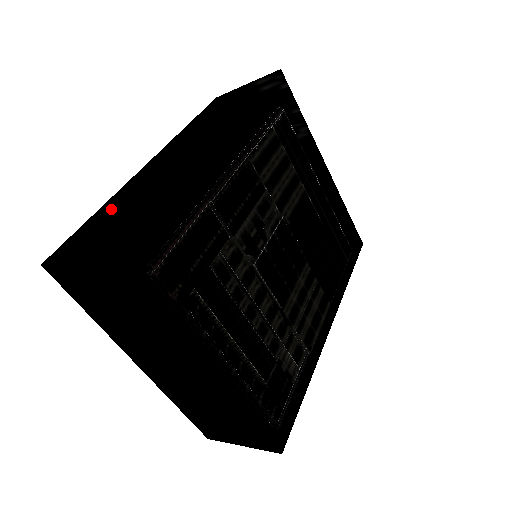
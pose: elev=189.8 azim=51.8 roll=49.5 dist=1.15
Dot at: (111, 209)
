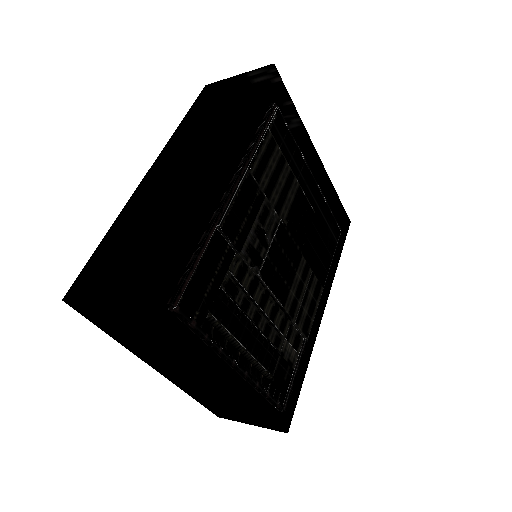
Dot at: (118, 229)
